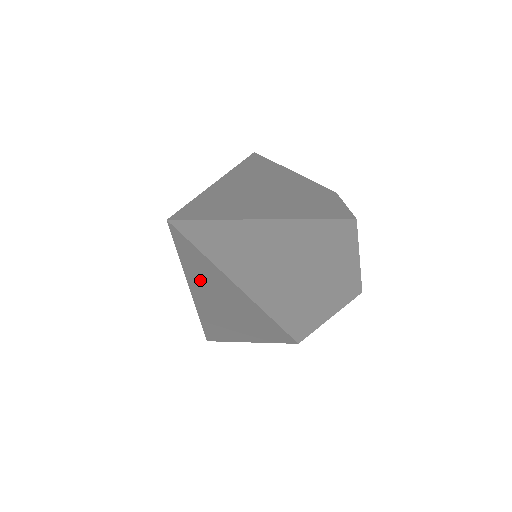
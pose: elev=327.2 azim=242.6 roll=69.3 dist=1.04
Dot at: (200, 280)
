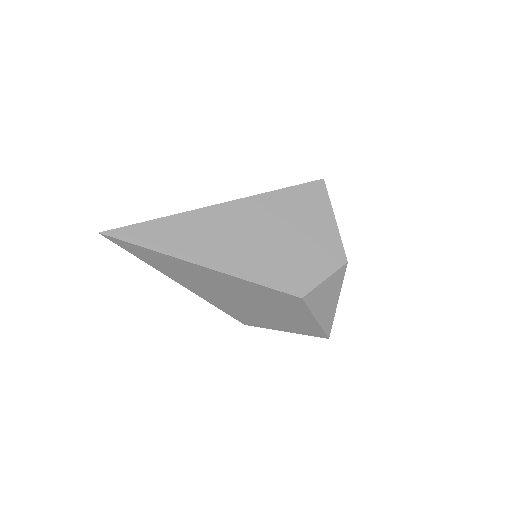
Dot at: occluded
